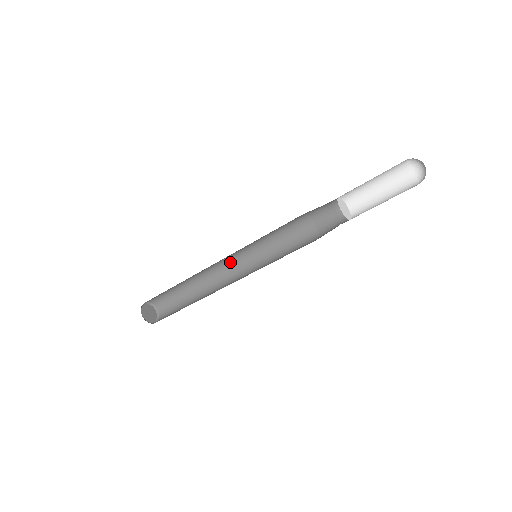
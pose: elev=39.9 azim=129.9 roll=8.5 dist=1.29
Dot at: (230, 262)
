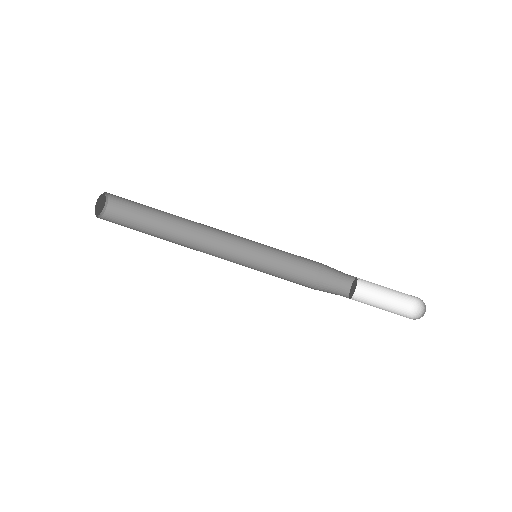
Dot at: (216, 256)
